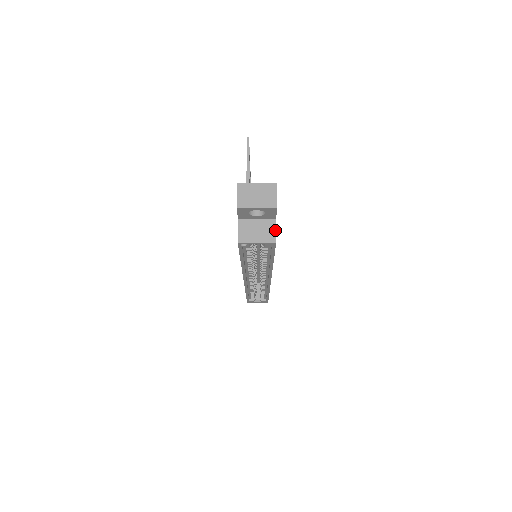
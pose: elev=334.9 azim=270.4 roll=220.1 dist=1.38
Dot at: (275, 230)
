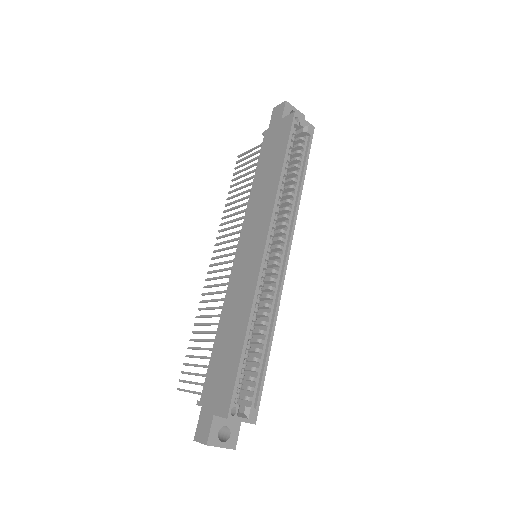
Dot at: occluded
